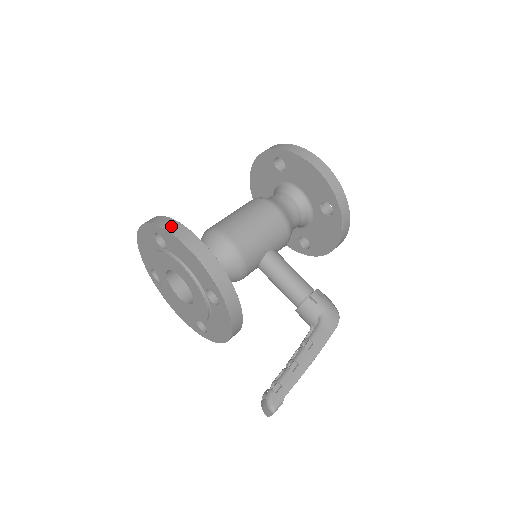
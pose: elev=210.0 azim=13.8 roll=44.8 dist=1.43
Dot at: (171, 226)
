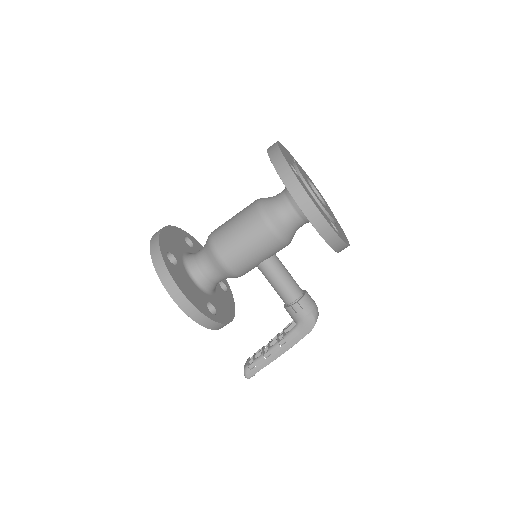
Dot at: (162, 274)
